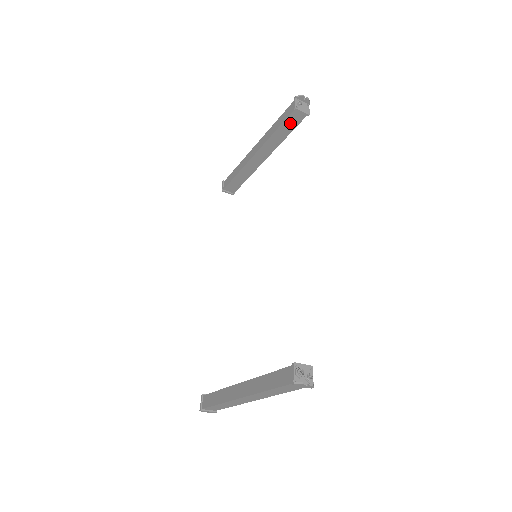
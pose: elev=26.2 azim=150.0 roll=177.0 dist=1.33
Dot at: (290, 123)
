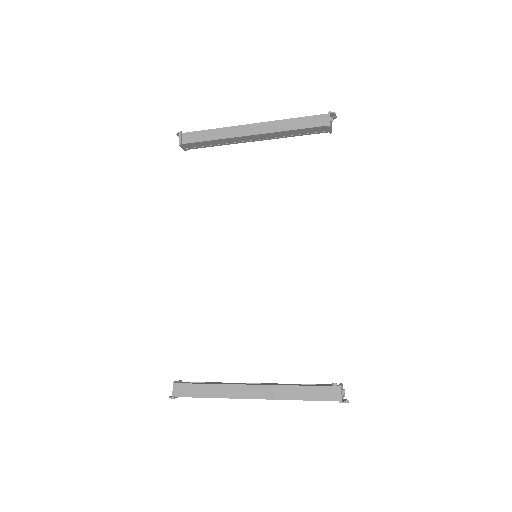
Dot at: (311, 130)
